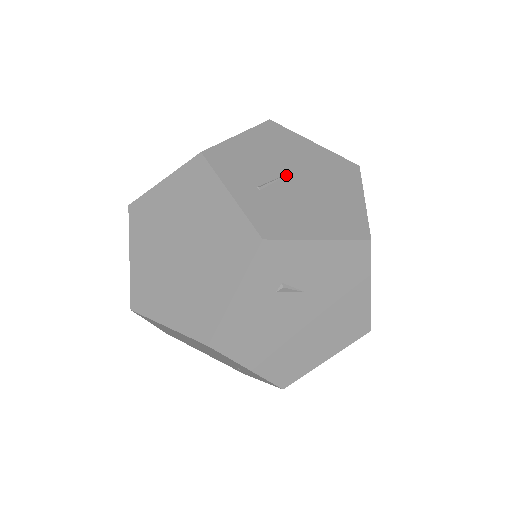
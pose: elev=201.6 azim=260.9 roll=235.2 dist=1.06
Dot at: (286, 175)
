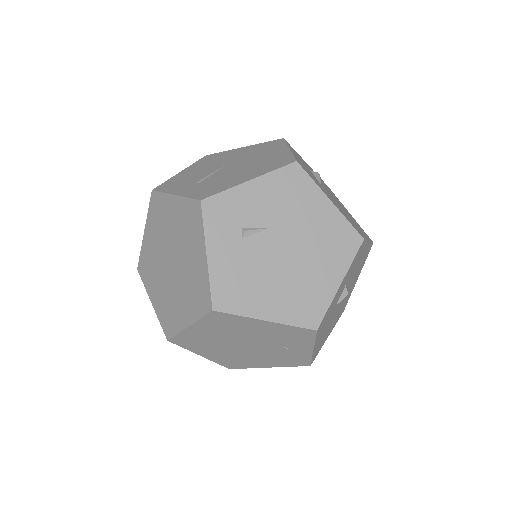
Dot at: (220, 169)
